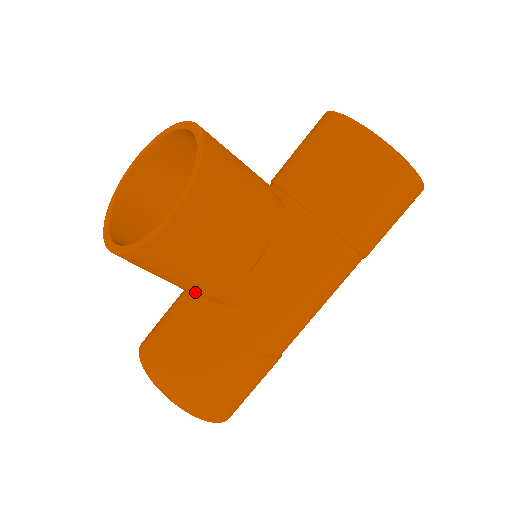
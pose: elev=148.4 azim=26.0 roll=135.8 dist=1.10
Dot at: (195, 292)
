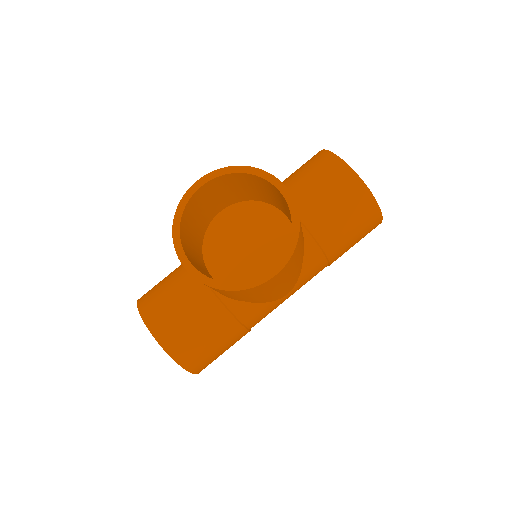
Dot at: (232, 298)
